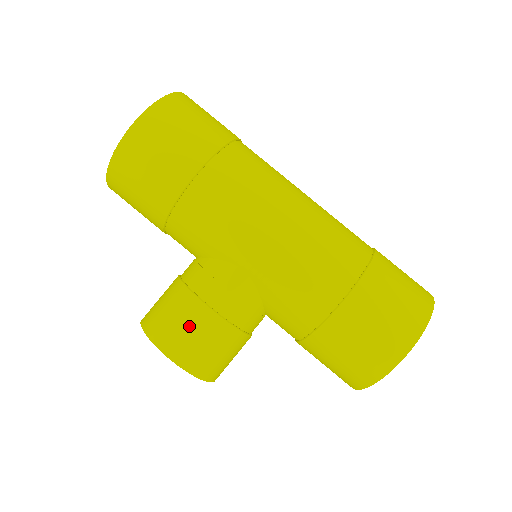
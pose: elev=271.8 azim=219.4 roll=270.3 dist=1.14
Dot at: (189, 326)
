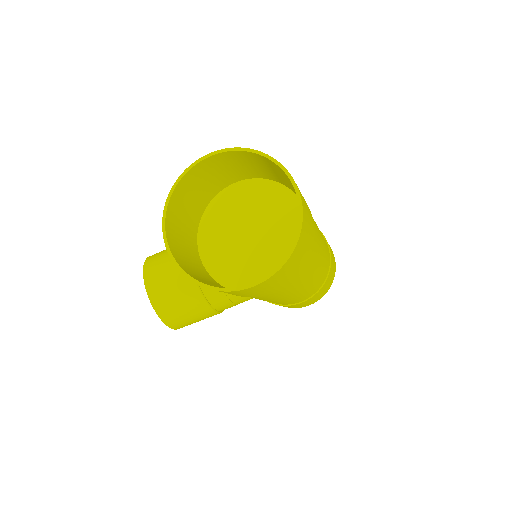
Dot at: (199, 320)
